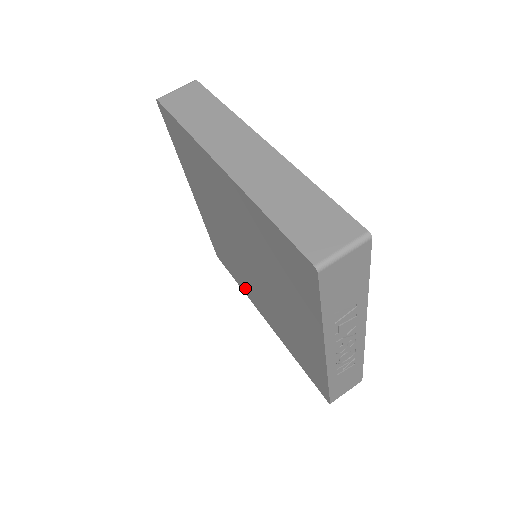
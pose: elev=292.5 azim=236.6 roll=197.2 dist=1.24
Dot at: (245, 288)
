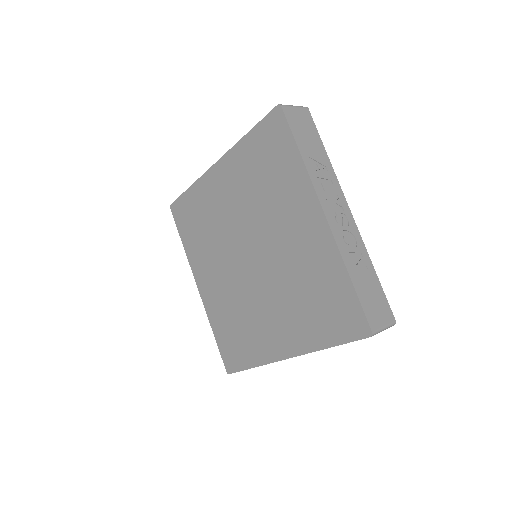
Dot at: (258, 347)
